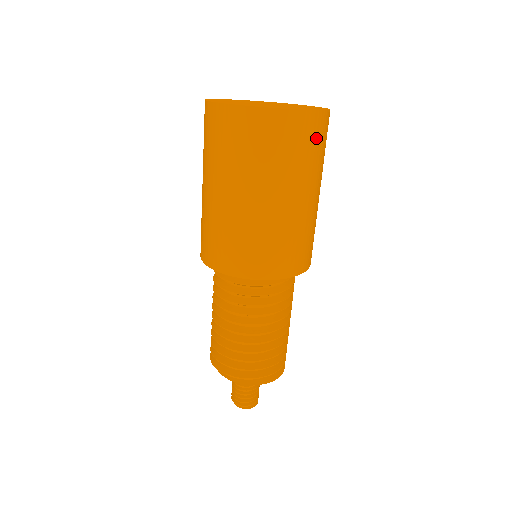
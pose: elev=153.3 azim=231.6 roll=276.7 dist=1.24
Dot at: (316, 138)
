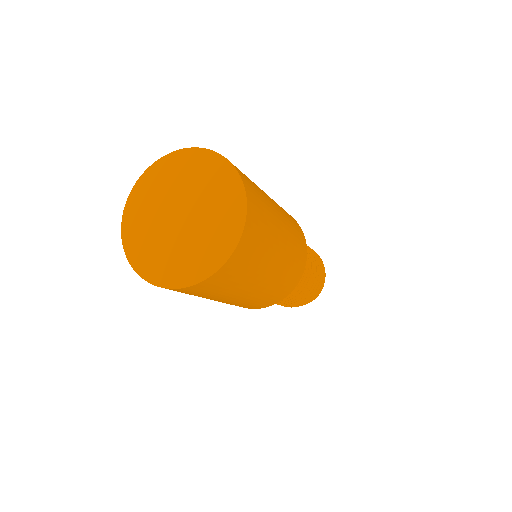
Dot at: (248, 255)
